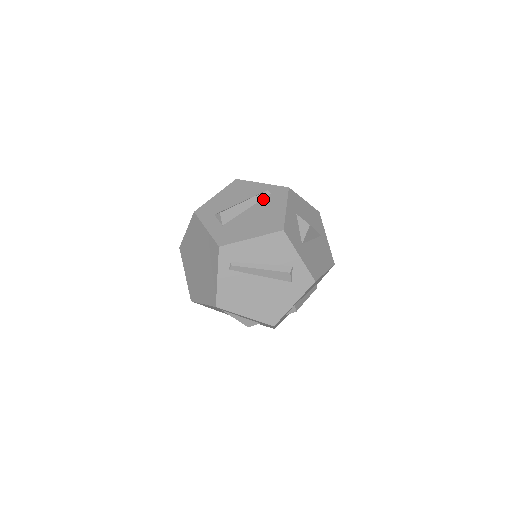
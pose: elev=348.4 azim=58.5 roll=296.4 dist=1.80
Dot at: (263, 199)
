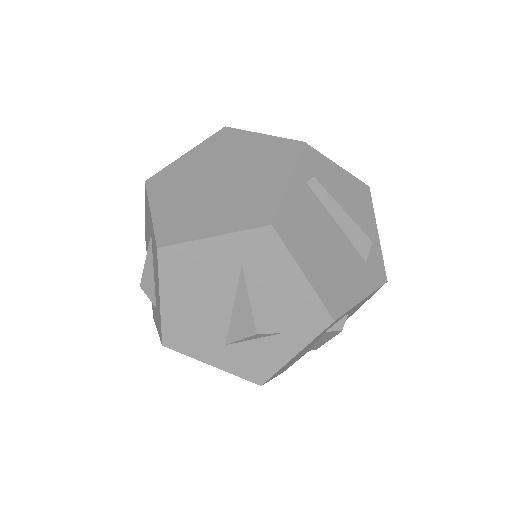
Dot at: occluded
